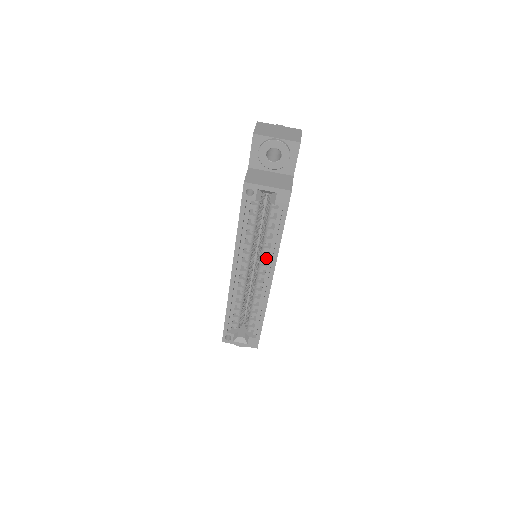
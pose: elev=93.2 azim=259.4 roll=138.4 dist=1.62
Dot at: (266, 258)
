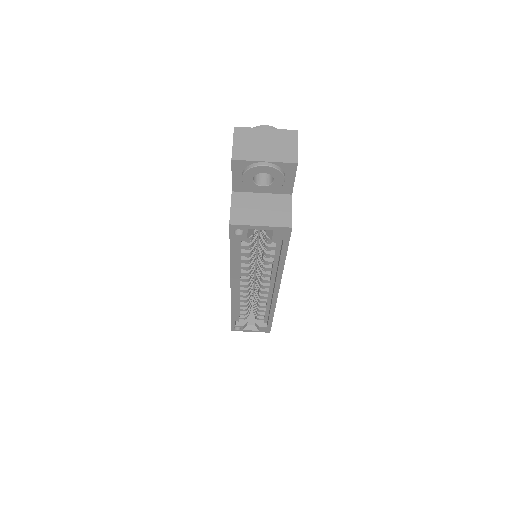
Dot at: (268, 275)
